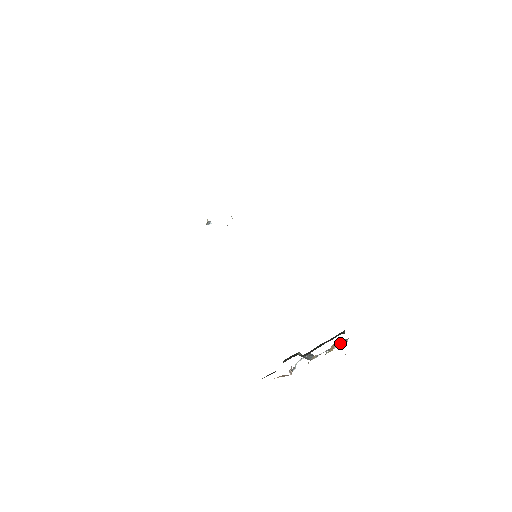
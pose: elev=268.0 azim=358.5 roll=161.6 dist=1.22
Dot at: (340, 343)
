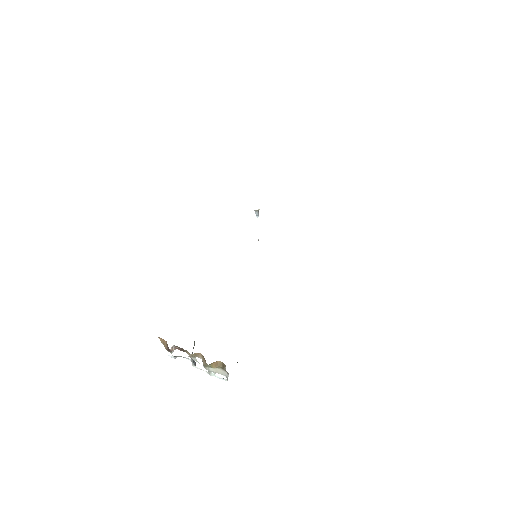
Dot at: (223, 371)
